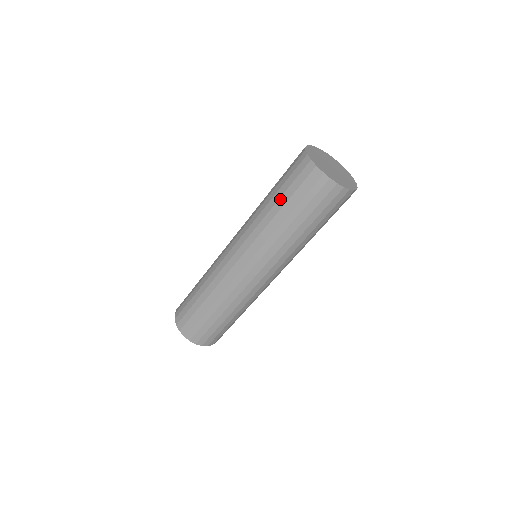
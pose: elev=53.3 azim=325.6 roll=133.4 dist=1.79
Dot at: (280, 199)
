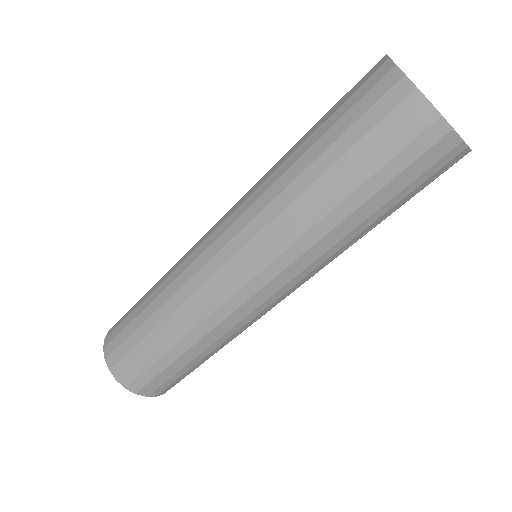
Dot at: (358, 191)
